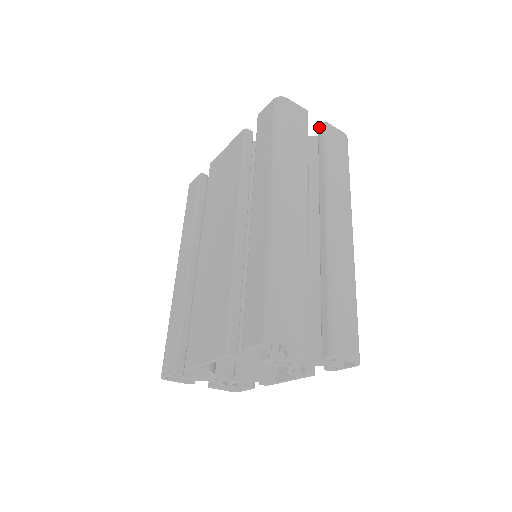
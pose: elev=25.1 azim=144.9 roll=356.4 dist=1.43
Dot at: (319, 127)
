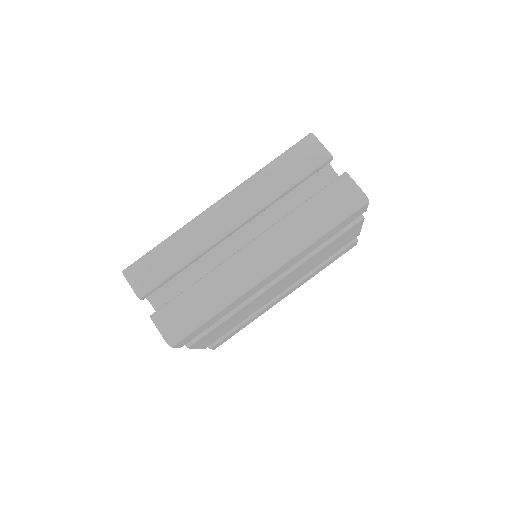
Dot at: occluded
